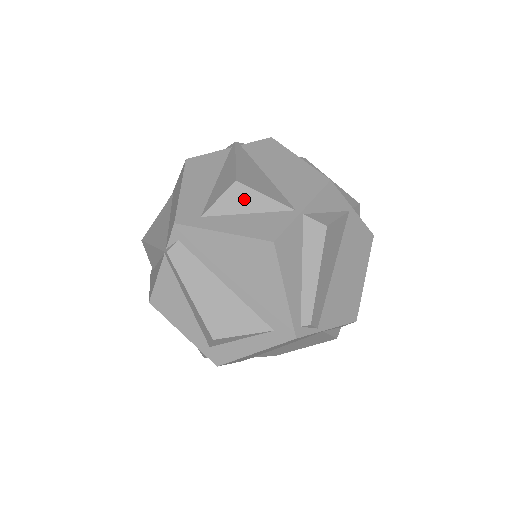
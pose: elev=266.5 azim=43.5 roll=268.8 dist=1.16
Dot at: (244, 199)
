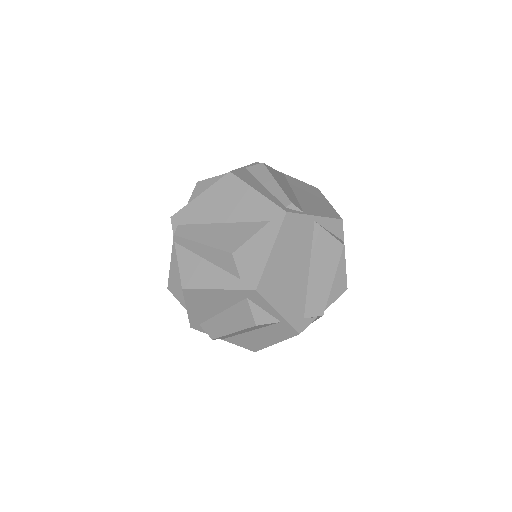
Dot at: (207, 185)
